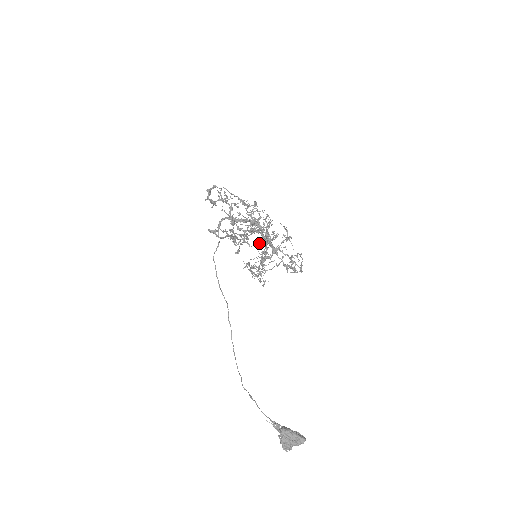
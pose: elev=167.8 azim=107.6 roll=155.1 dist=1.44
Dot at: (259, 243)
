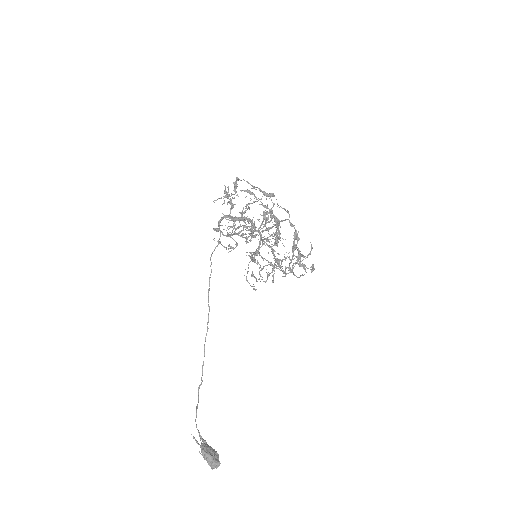
Dot at: occluded
